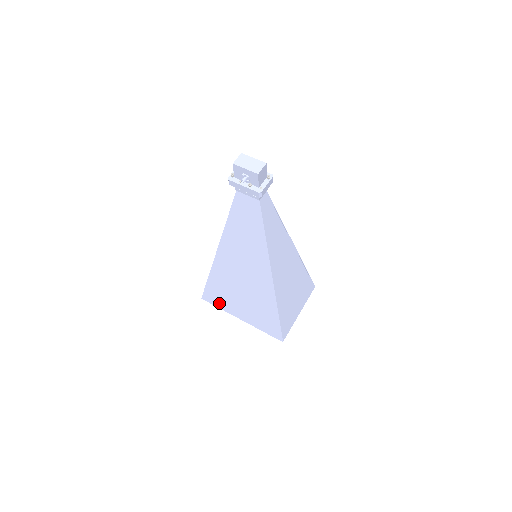
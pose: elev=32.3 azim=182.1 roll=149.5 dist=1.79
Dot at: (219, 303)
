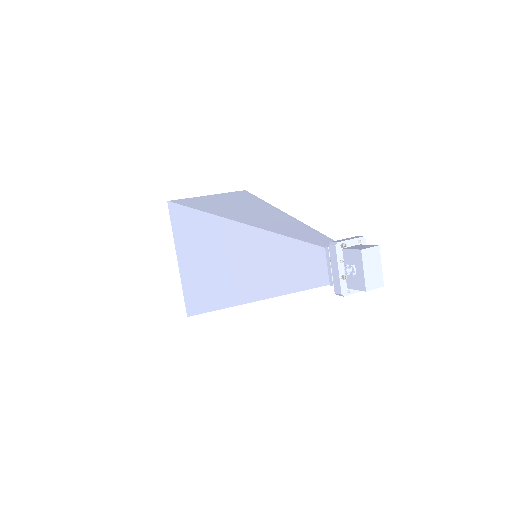
Dot at: (177, 228)
